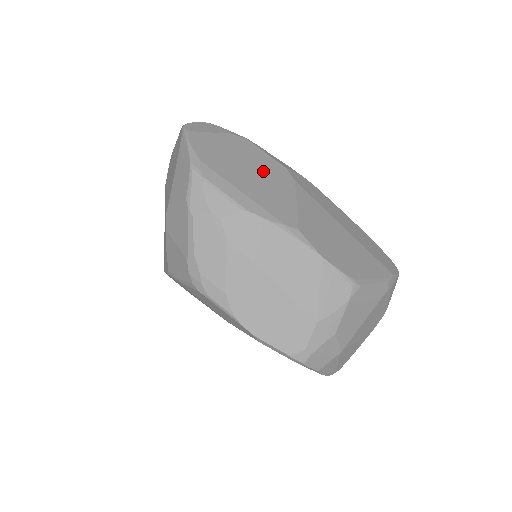
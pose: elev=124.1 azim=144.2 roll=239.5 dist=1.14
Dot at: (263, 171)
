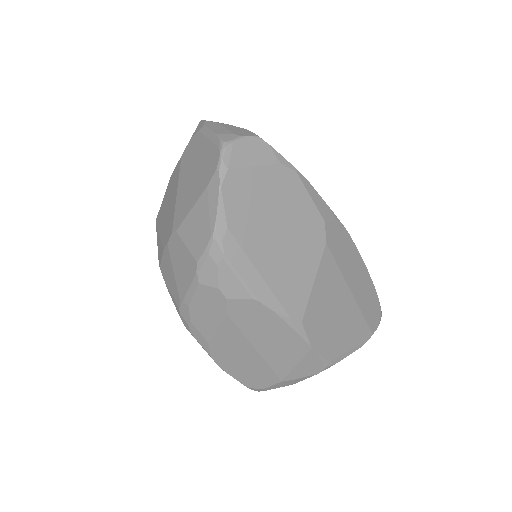
Dot at: (296, 232)
